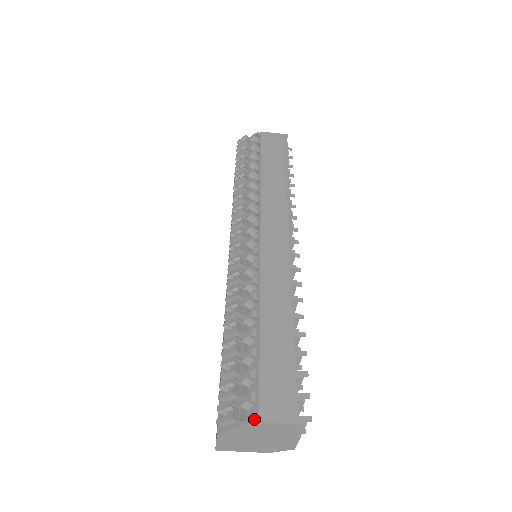
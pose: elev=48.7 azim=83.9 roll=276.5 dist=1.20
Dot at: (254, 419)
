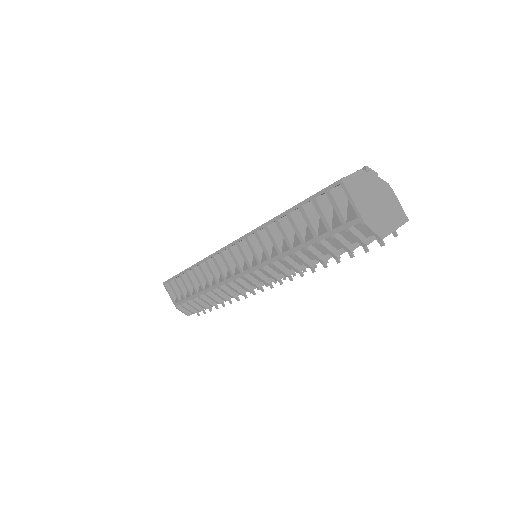
Dot at: (387, 187)
